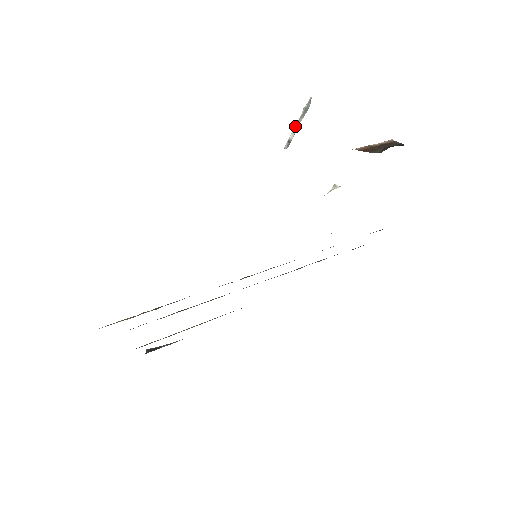
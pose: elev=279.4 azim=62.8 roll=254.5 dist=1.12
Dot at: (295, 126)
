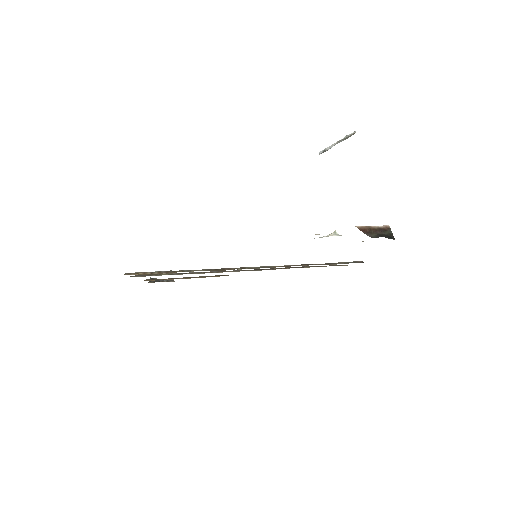
Dot at: (334, 143)
